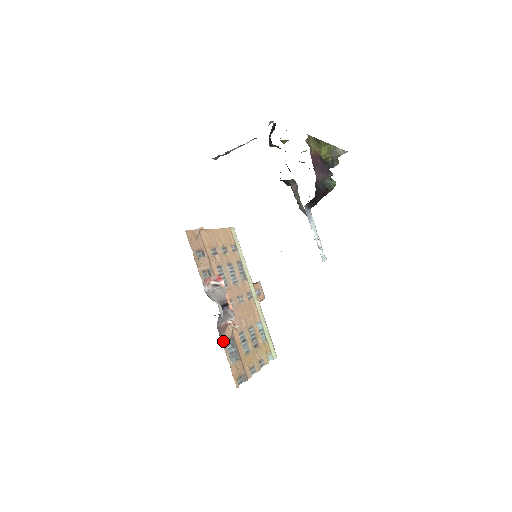
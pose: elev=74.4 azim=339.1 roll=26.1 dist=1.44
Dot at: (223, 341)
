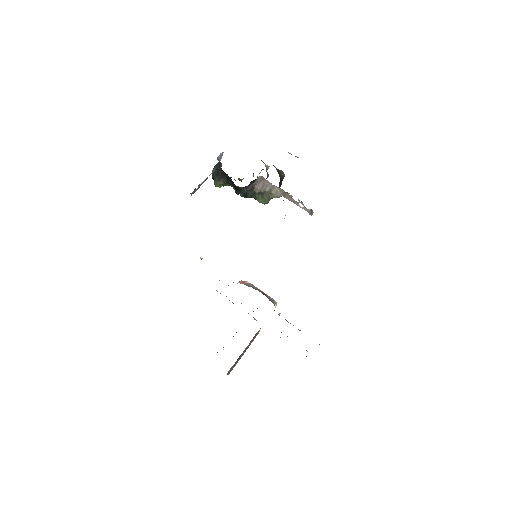
Dot at: occluded
